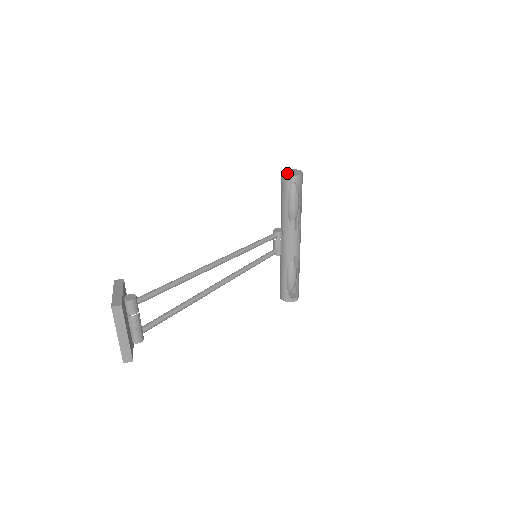
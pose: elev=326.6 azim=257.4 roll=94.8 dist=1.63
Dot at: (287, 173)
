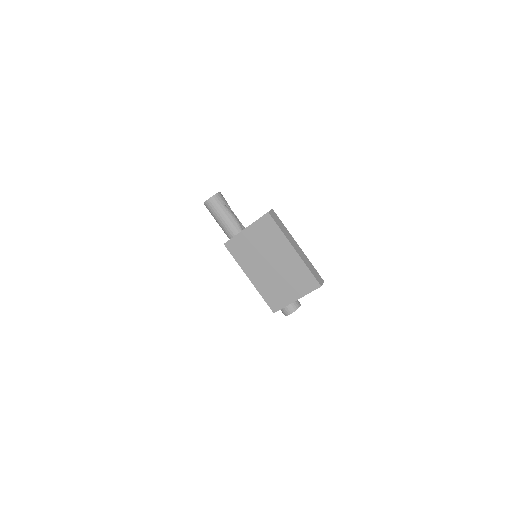
Dot at: (210, 198)
